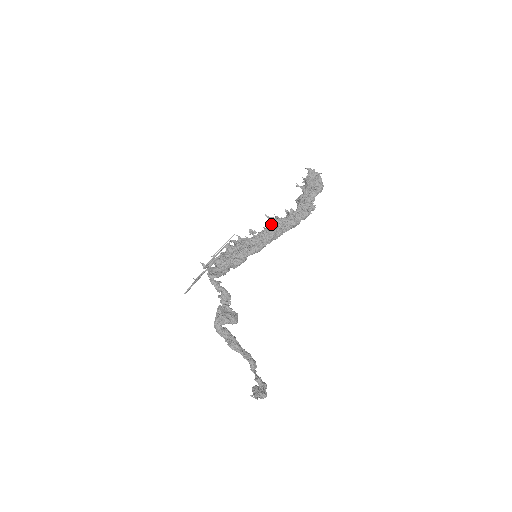
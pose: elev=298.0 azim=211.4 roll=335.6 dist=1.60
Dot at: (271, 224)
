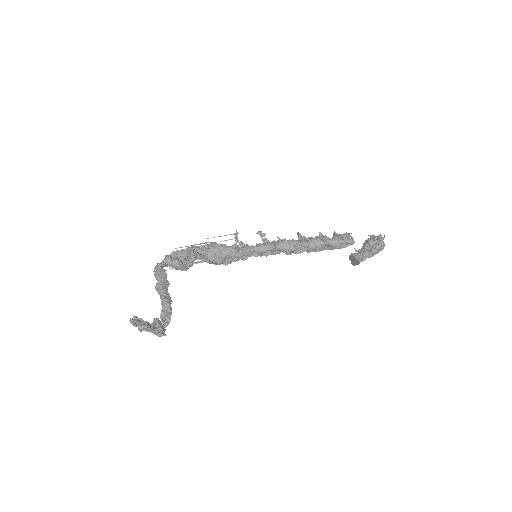
Dot at: occluded
